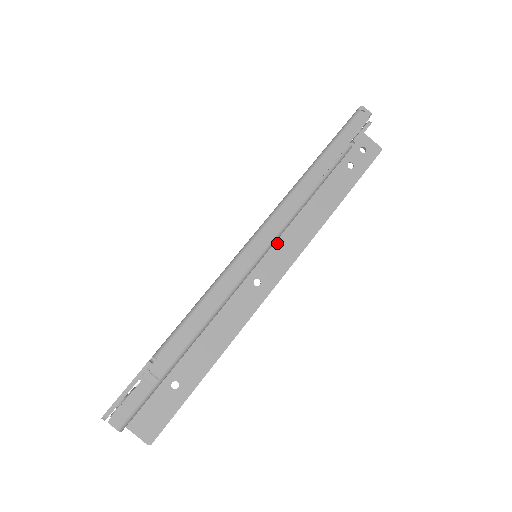
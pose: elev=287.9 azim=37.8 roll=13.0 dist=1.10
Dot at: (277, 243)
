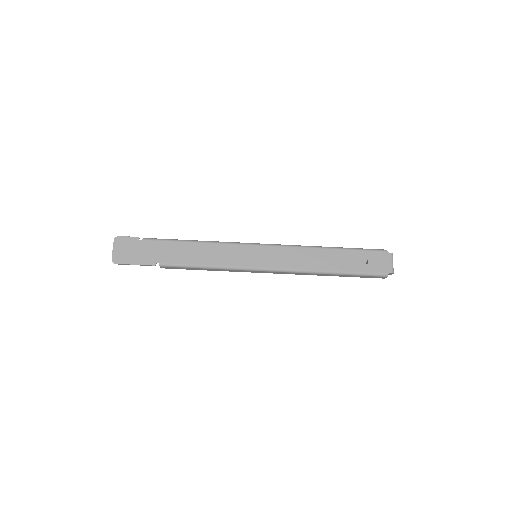
Dot at: occluded
